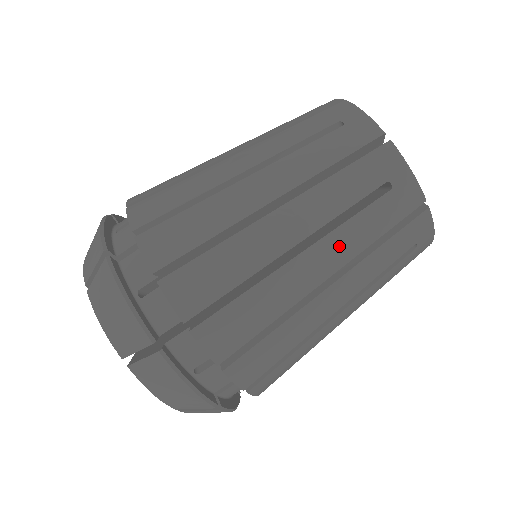
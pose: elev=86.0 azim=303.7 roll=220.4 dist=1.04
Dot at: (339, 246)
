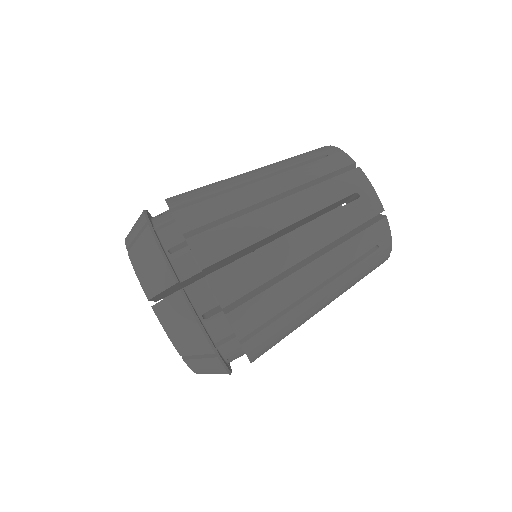
Dot at: (286, 179)
